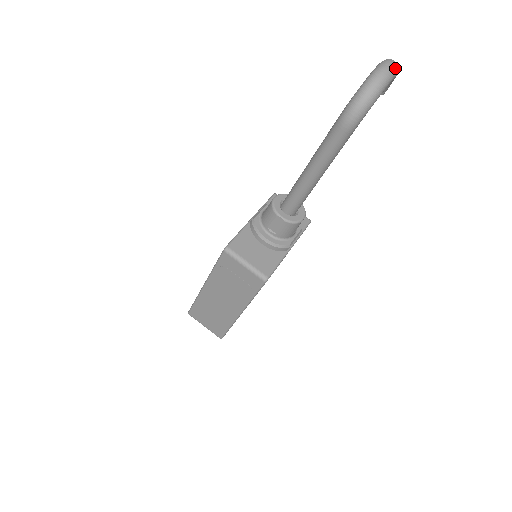
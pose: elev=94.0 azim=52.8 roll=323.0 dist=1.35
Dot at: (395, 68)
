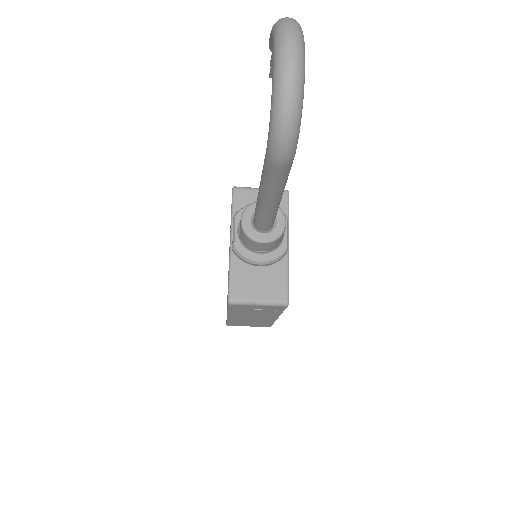
Dot at: (299, 47)
